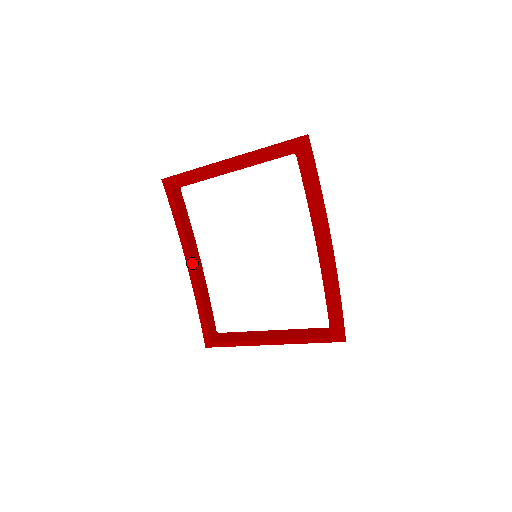
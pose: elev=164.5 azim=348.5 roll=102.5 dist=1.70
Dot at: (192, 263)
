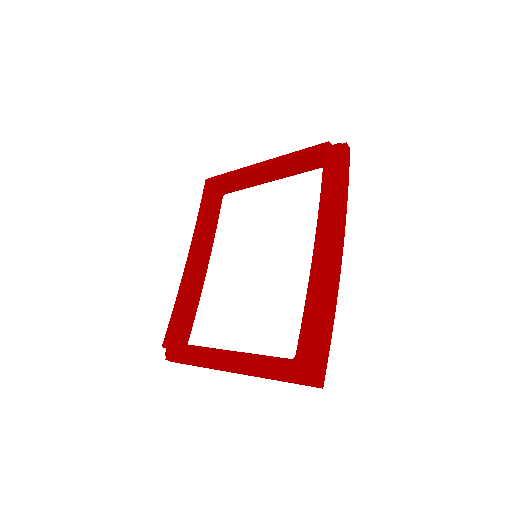
Dot at: (194, 250)
